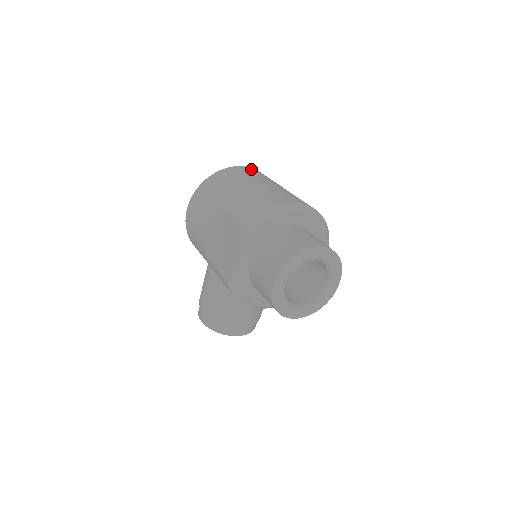
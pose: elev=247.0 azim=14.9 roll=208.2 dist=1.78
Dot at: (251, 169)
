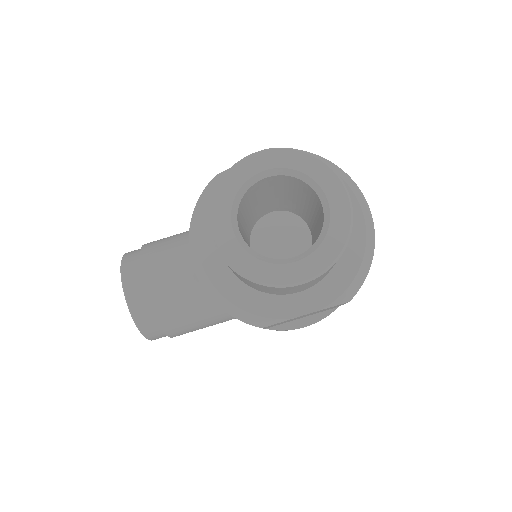
Dot at: occluded
